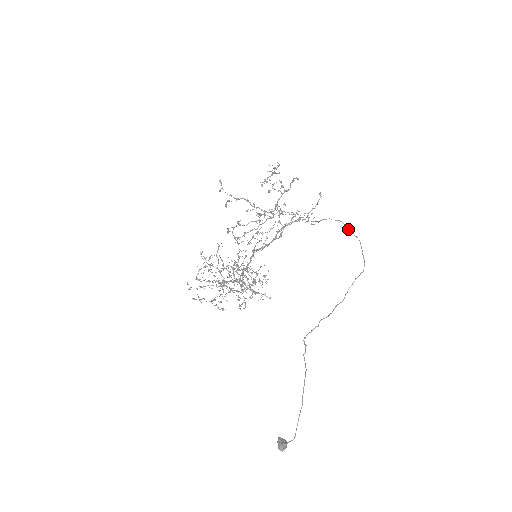
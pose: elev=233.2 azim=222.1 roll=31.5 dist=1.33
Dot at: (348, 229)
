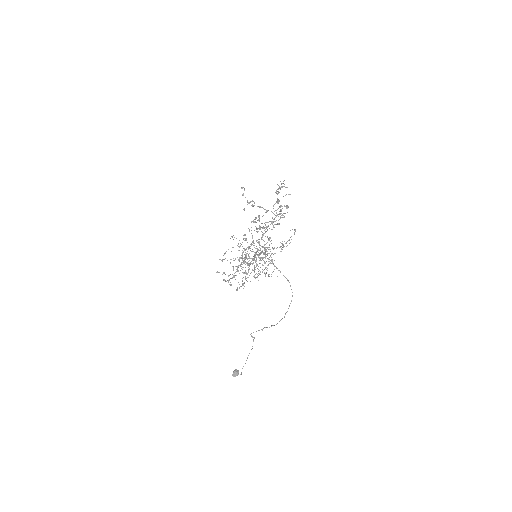
Dot at: (288, 281)
